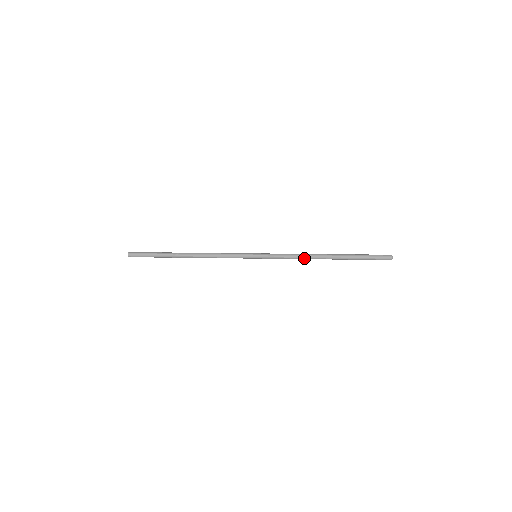
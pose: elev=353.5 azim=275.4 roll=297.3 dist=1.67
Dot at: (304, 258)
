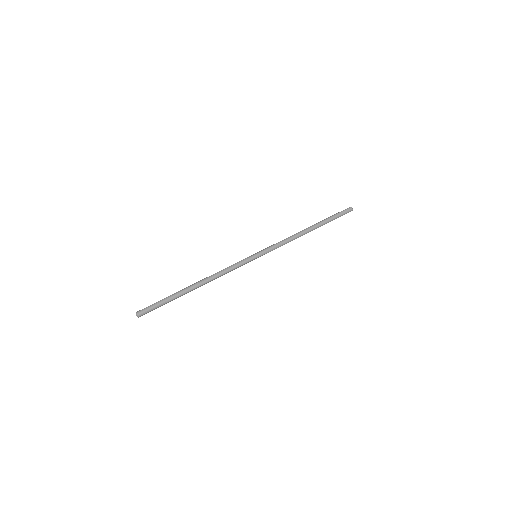
Dot at: occluded
